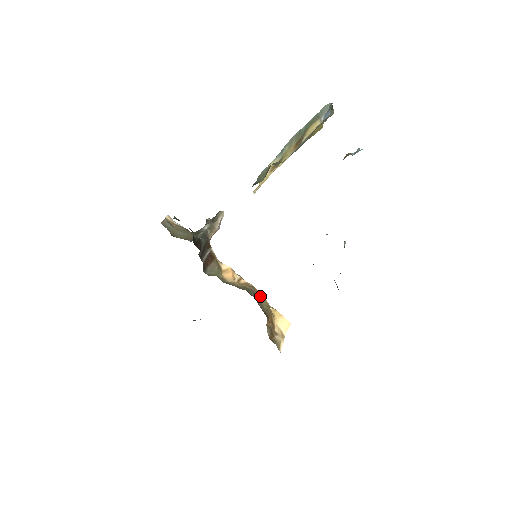
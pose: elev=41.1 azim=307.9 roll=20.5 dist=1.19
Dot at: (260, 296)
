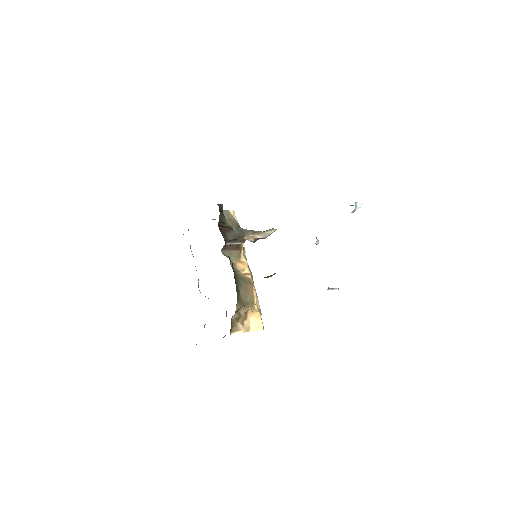
Dot at: (252, 292)
